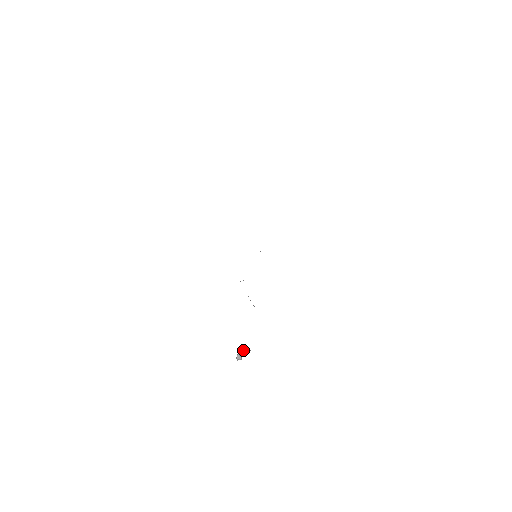
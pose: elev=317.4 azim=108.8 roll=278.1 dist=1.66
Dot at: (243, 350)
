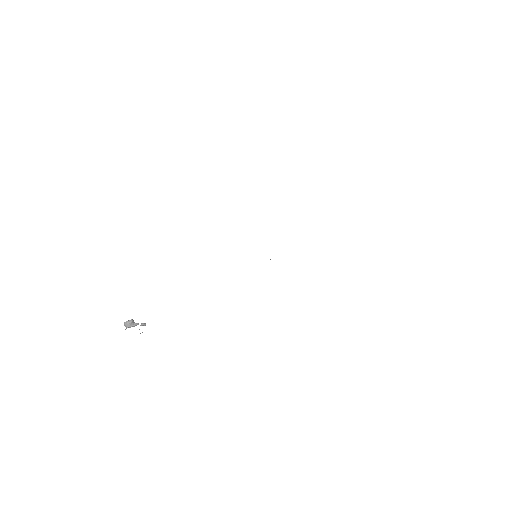
Dot at: (141, 323)
